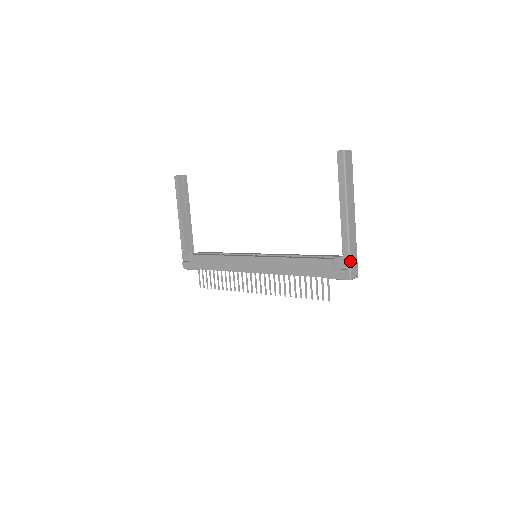
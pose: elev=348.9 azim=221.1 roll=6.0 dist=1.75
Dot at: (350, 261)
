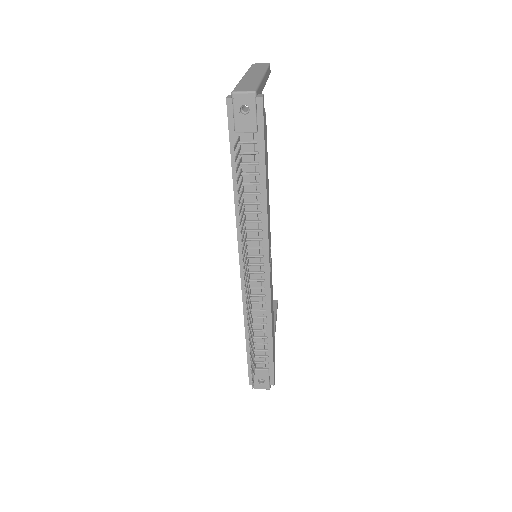
Dot at: (236, 87)
